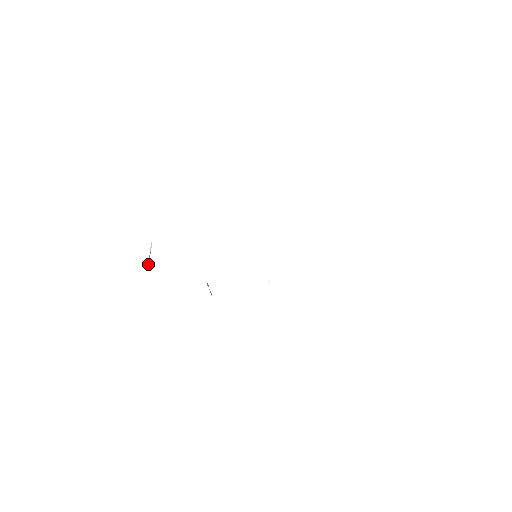
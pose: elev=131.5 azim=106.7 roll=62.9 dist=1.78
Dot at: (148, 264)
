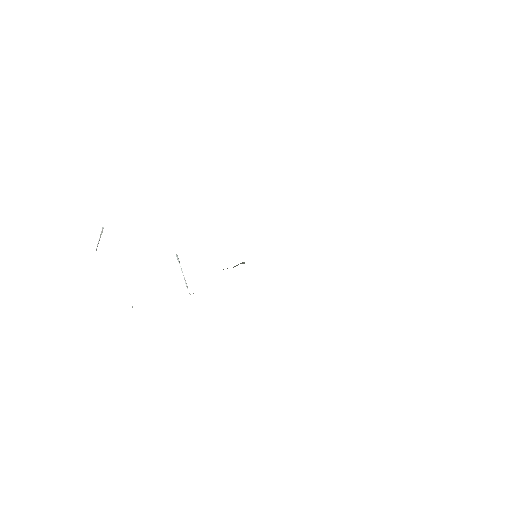
Dot at: (96, 248)
